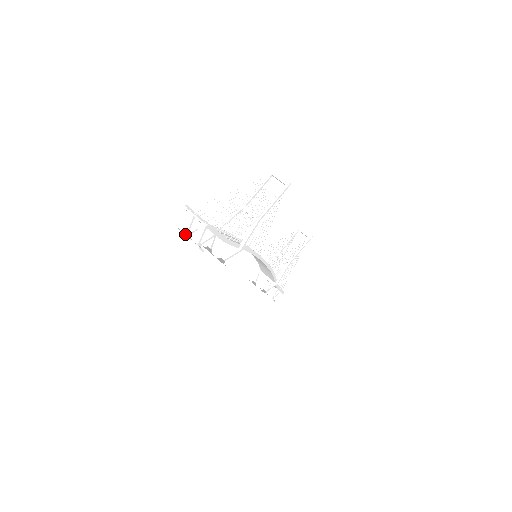
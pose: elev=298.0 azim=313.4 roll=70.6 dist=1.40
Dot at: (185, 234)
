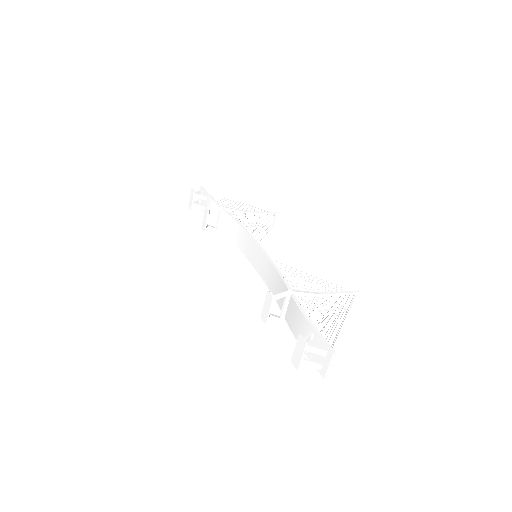
Dot at: (303, 351)
